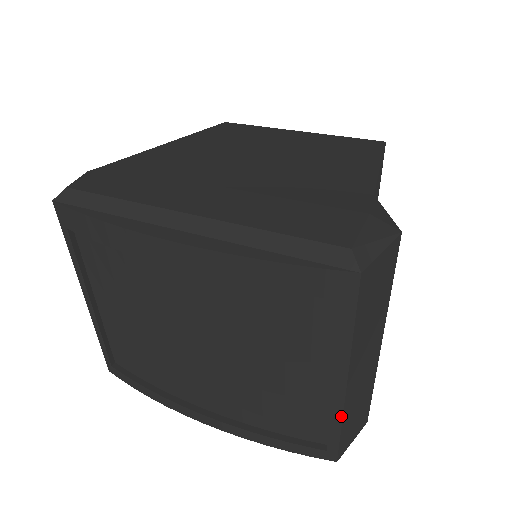
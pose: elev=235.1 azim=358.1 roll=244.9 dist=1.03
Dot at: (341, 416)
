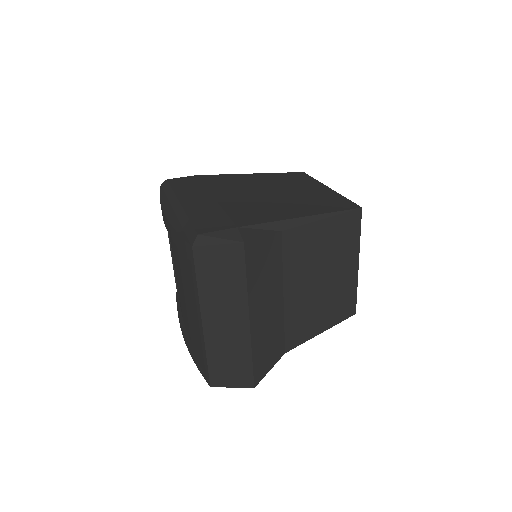
Dot at: (205, 347)
